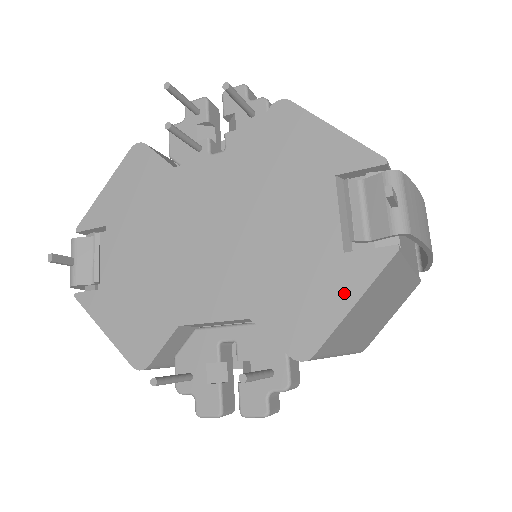
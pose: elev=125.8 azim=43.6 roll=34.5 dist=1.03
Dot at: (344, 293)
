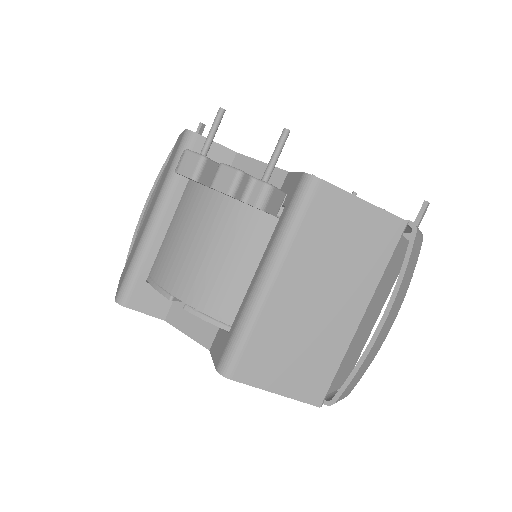
Dot at: occluded
